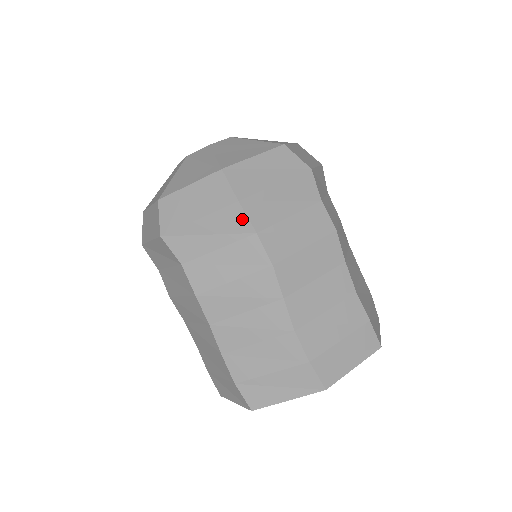
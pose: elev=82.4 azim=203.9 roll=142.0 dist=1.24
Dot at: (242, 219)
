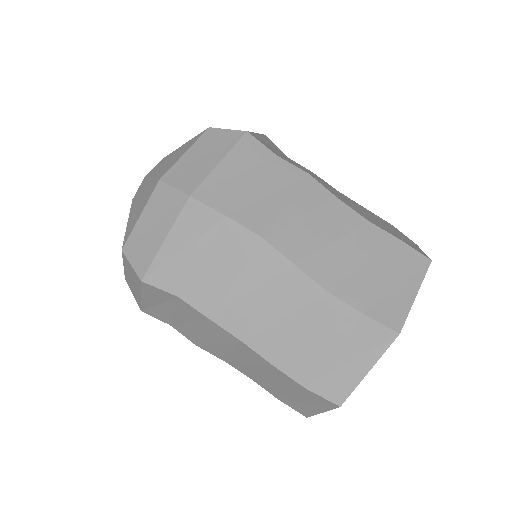
Dot at: (258, 147)
